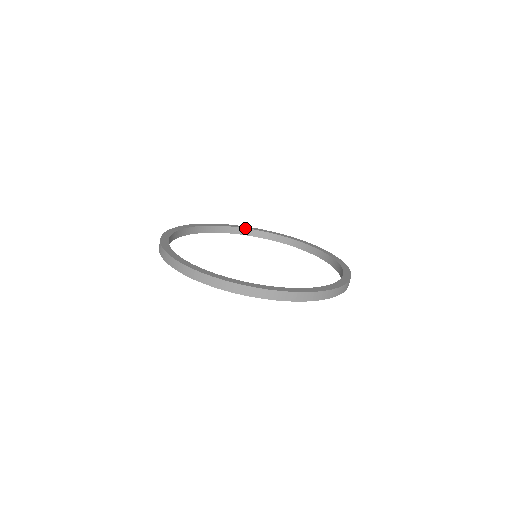
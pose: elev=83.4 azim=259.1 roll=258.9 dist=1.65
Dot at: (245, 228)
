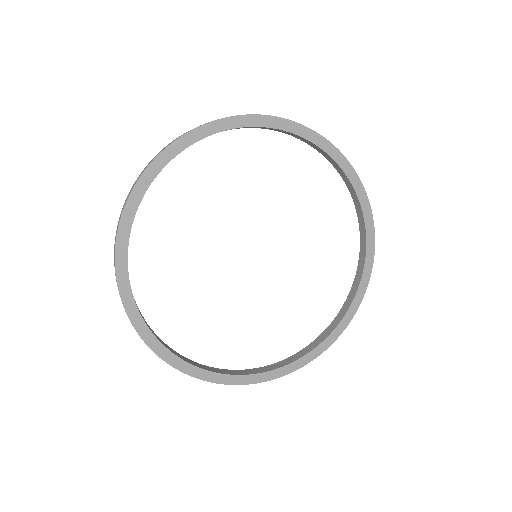
Dot at: (307, 139)
